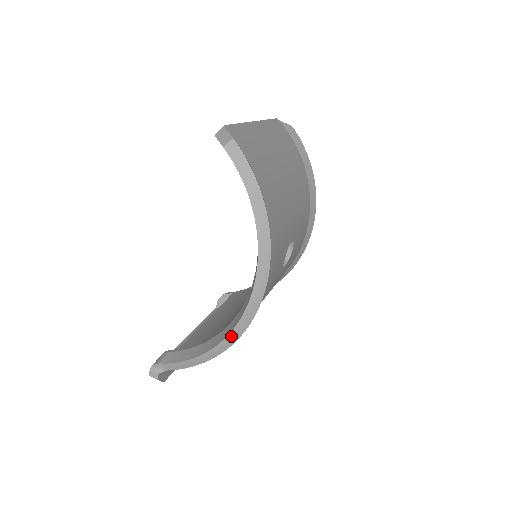
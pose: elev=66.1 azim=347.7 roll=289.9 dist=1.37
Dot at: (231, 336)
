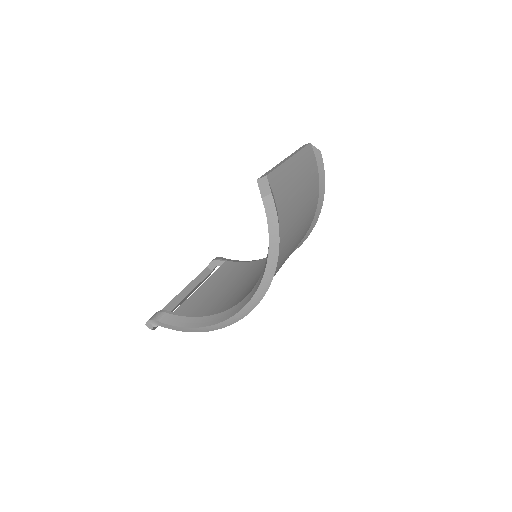
Dot at: (220, 324)
